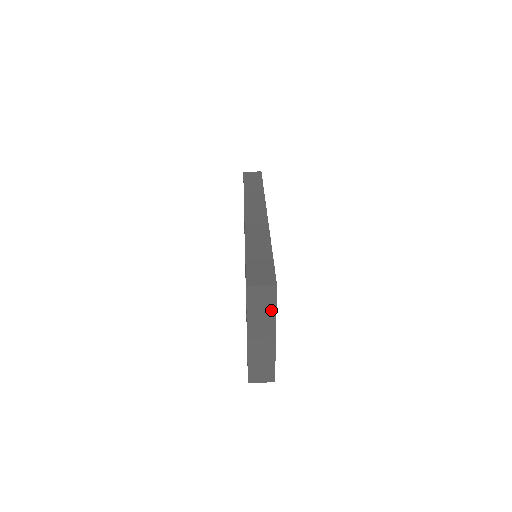
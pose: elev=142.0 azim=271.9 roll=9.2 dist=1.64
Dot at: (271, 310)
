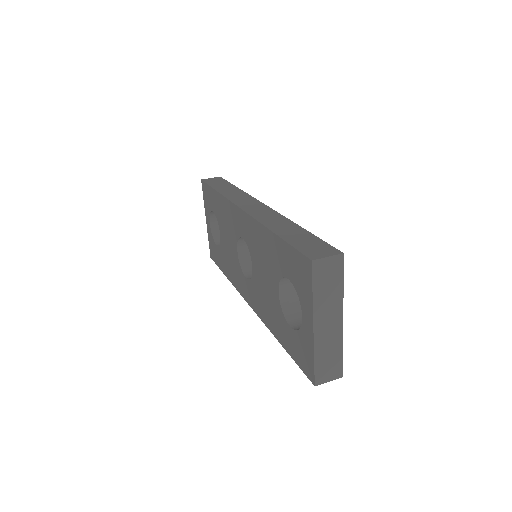
Dot at: (338, 286)
